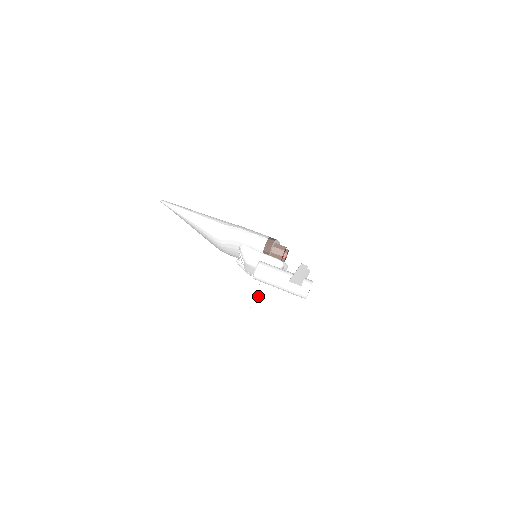
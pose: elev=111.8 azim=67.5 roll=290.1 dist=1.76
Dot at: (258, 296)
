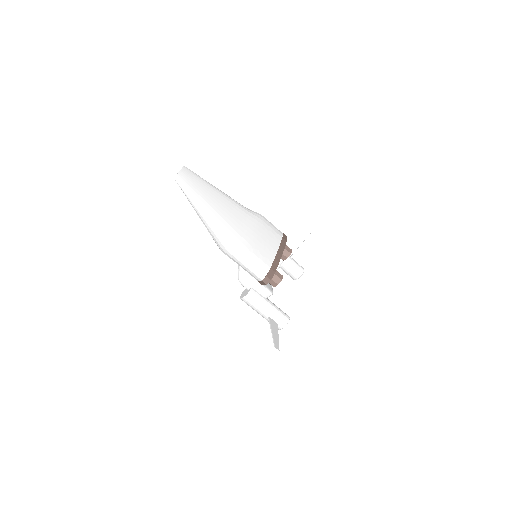
Dot at: occluded
